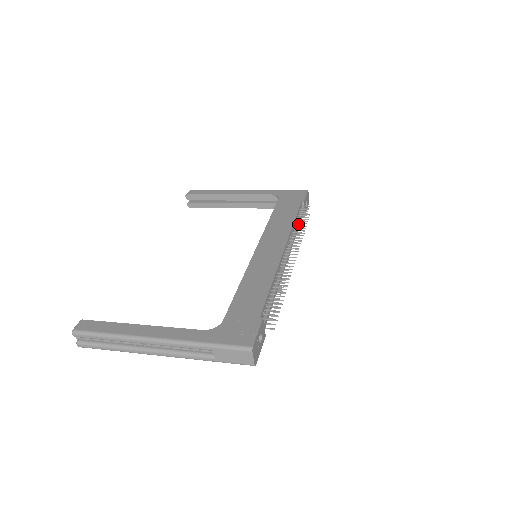
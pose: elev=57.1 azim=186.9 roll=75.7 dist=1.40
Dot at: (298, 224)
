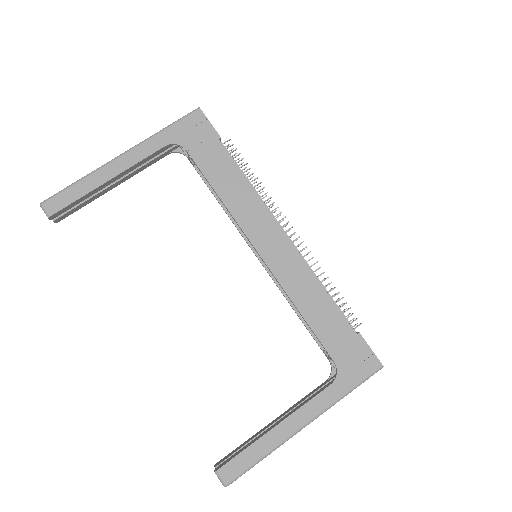
Dot at: (252, 181)
